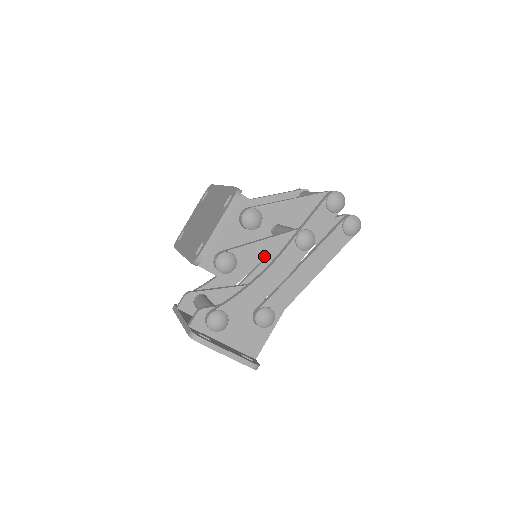
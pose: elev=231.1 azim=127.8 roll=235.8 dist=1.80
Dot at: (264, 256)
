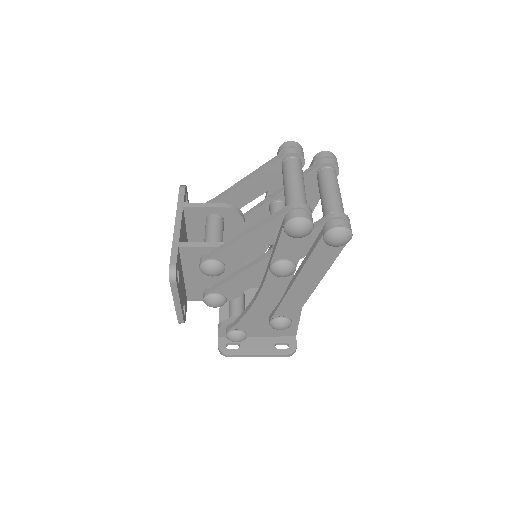
Dot at: (249, 284)
